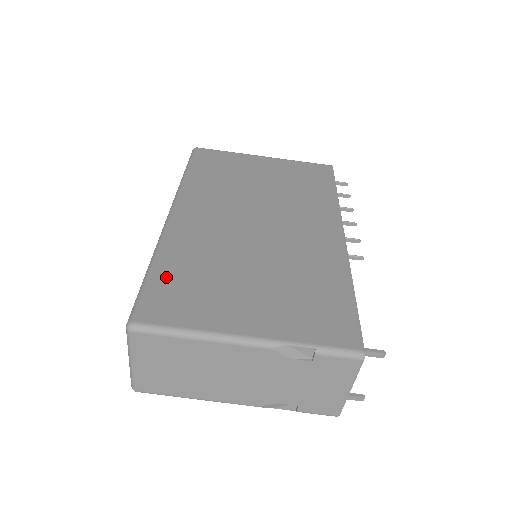
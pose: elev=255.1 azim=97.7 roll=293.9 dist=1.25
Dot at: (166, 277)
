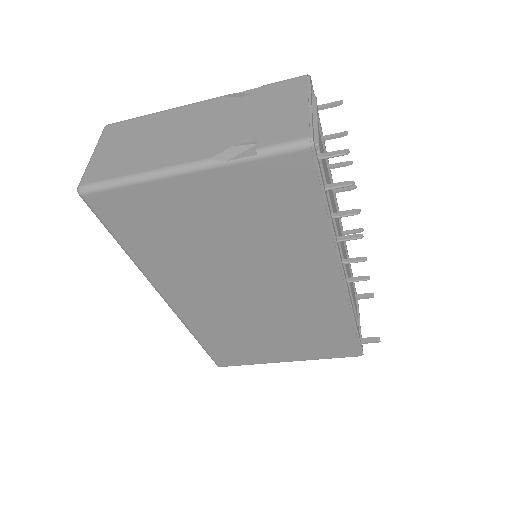
Dot at: (215, 347)
